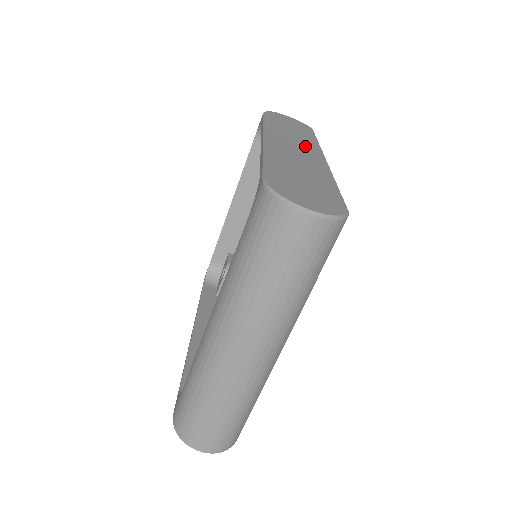
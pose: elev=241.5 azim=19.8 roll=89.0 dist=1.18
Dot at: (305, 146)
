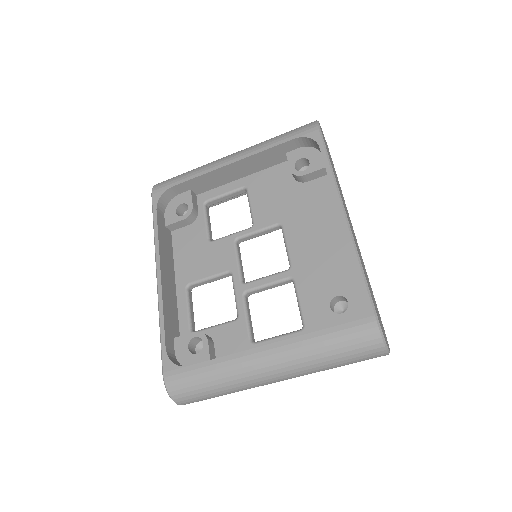
Dot at: occluded
